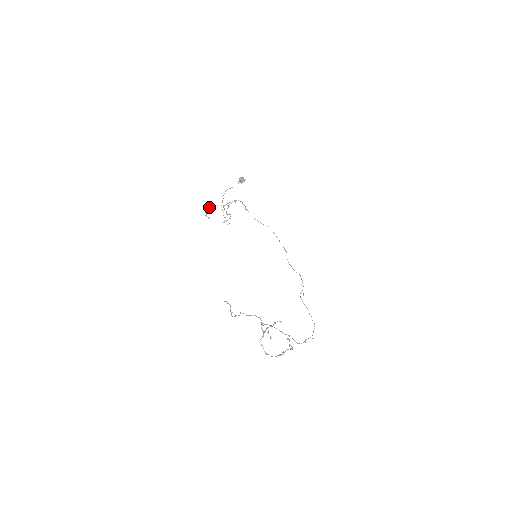
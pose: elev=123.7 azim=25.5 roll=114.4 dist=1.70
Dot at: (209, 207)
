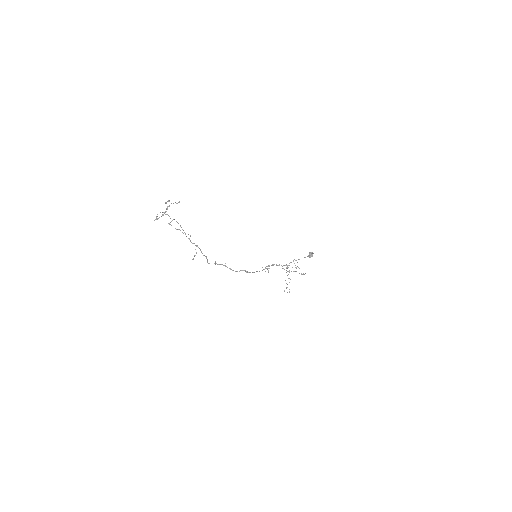
Dot at: occluded
